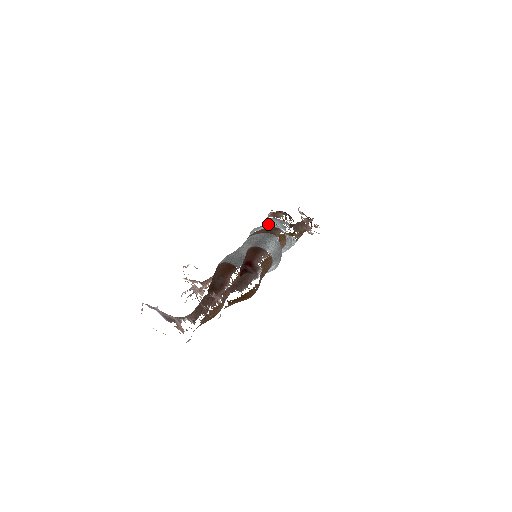
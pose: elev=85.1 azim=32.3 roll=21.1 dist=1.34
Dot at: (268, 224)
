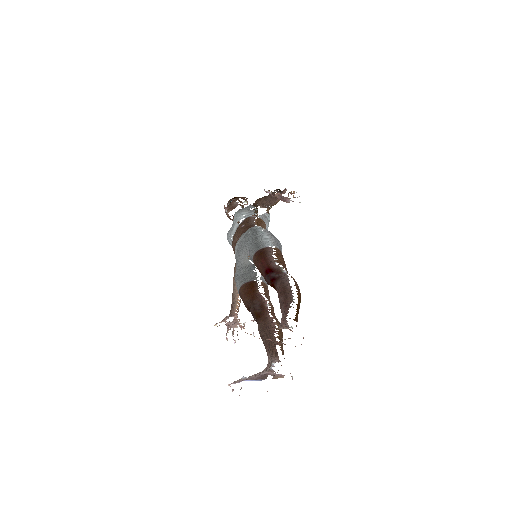
Dot at: (237, 221)
